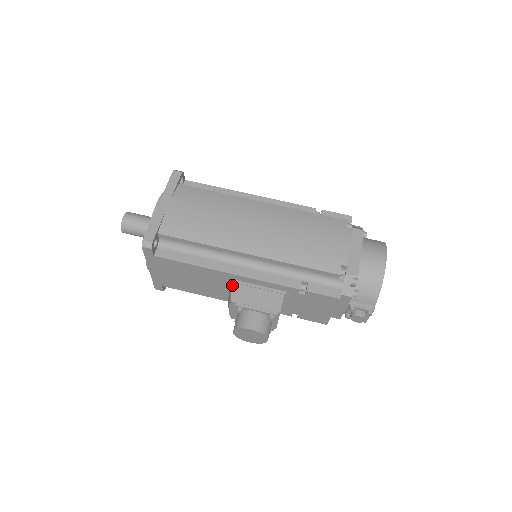
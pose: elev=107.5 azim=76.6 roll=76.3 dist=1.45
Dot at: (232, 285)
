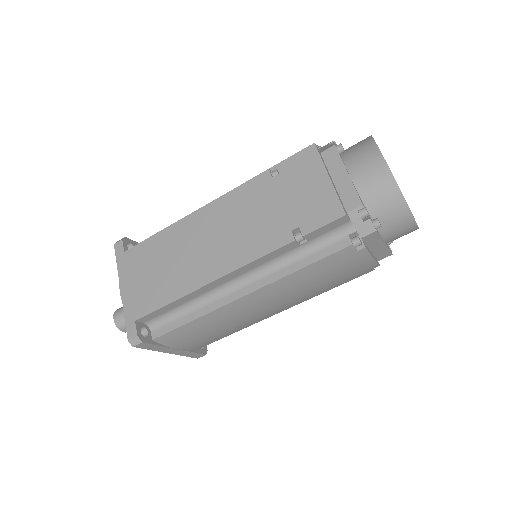
Dot at: occluded
